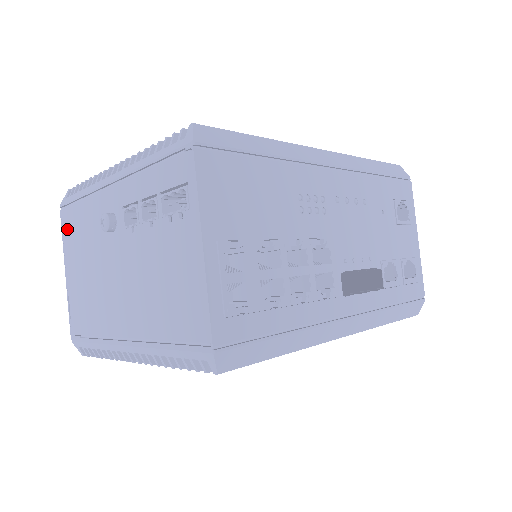
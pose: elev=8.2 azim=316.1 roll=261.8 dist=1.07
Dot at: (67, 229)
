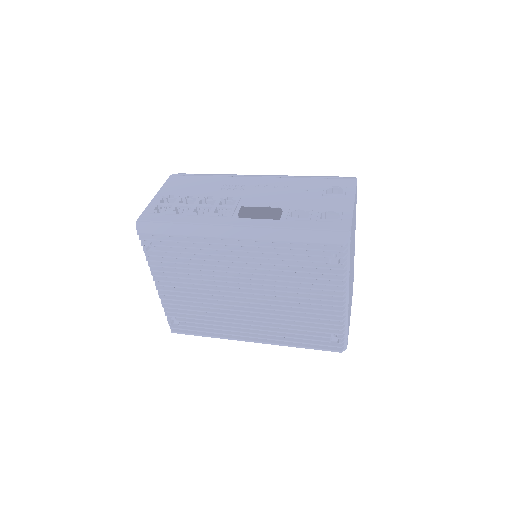
Dot at: occluded
